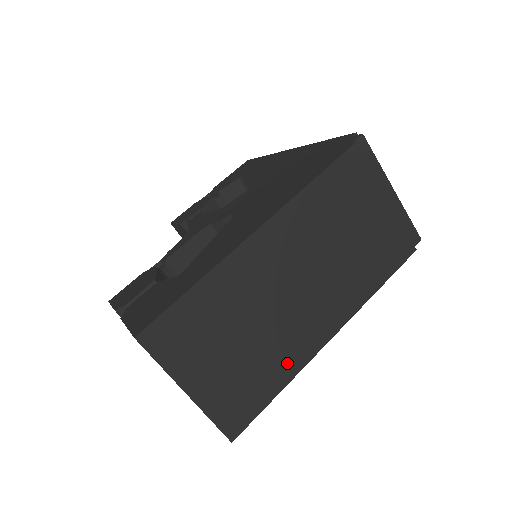
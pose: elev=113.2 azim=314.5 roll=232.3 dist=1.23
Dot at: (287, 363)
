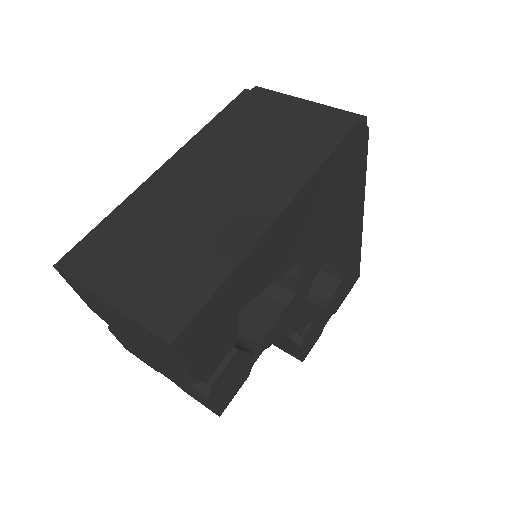
Dot at: (226, 250)
